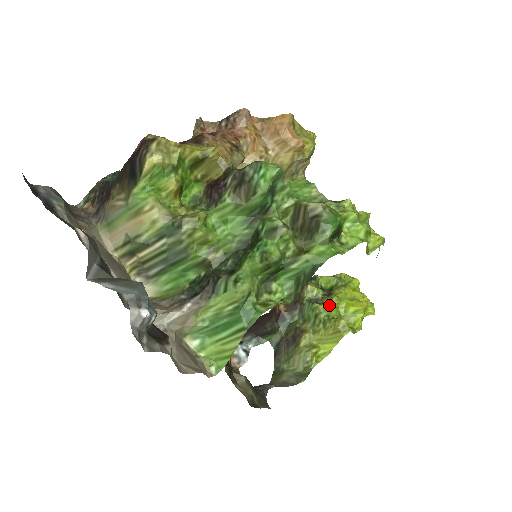
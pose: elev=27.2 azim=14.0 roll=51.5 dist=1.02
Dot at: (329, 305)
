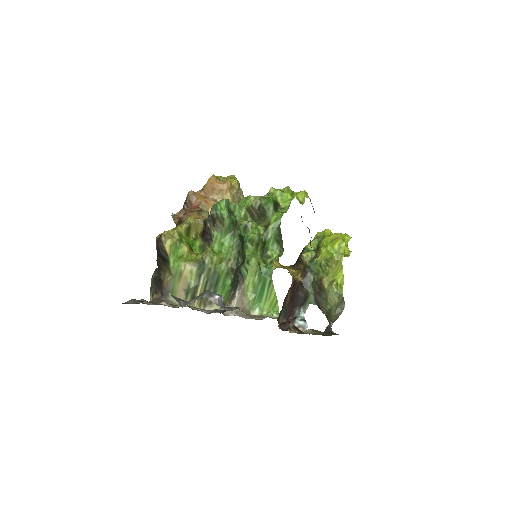
Dot at: (322, 254)
